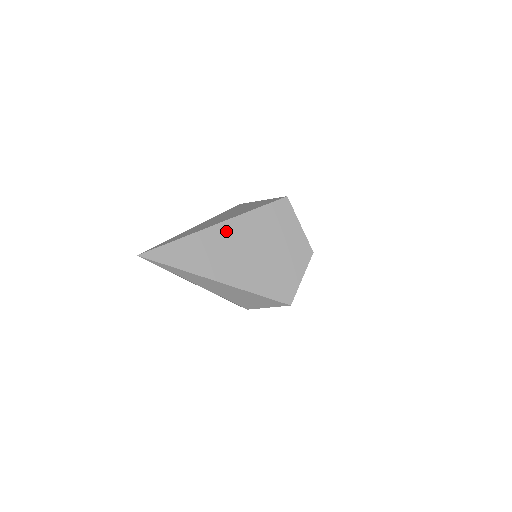
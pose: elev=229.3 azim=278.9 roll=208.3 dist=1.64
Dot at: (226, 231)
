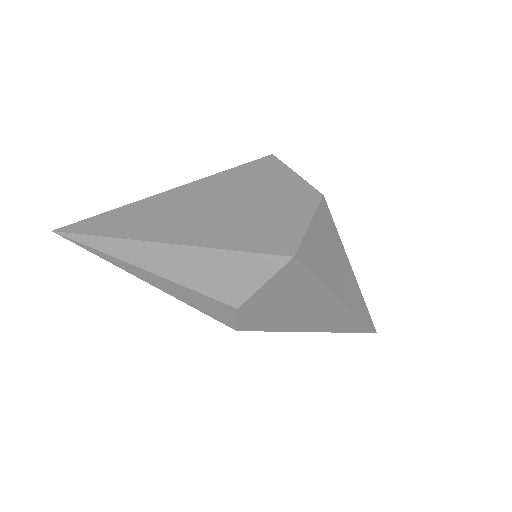
Dot at: (183, 194)
